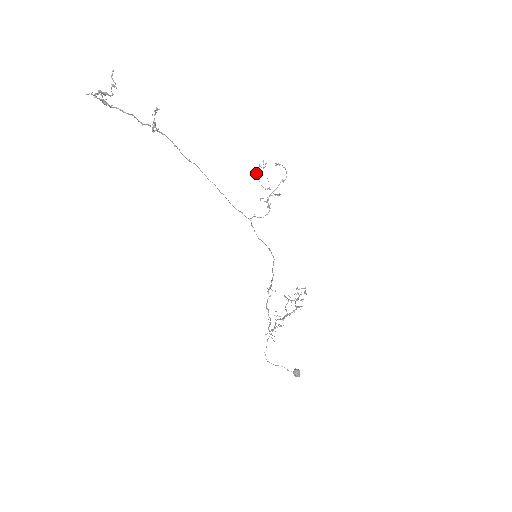
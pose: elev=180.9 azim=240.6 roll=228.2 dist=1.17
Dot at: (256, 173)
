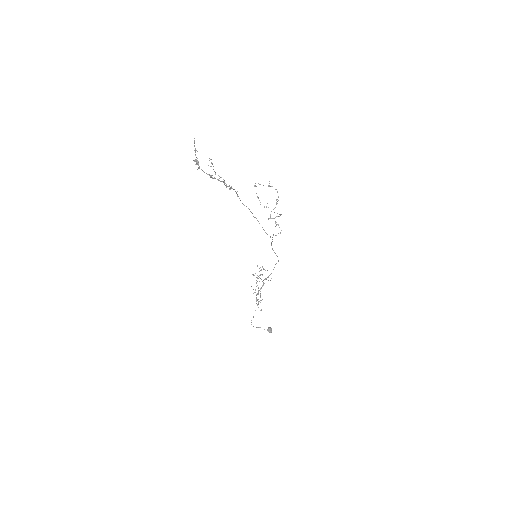
Dot at: occluded
